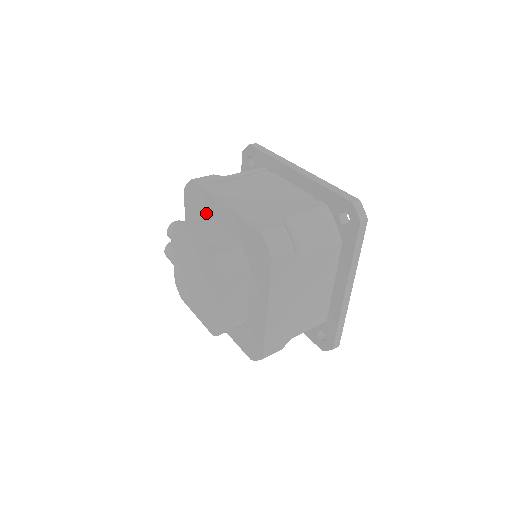
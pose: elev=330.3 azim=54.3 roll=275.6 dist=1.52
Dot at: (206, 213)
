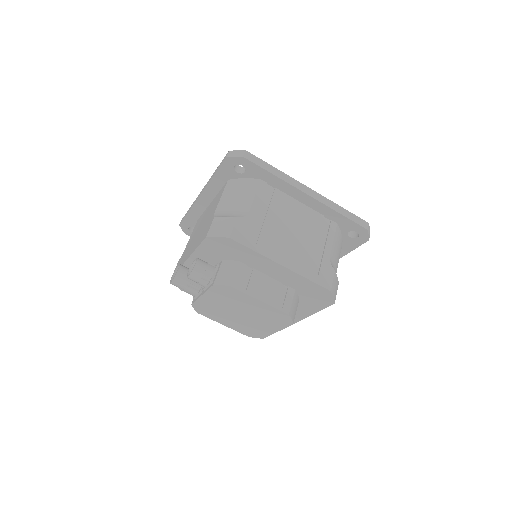
Dot at: (244, 261)
